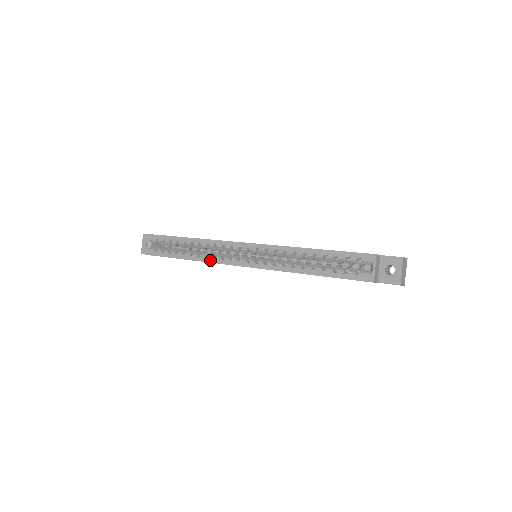
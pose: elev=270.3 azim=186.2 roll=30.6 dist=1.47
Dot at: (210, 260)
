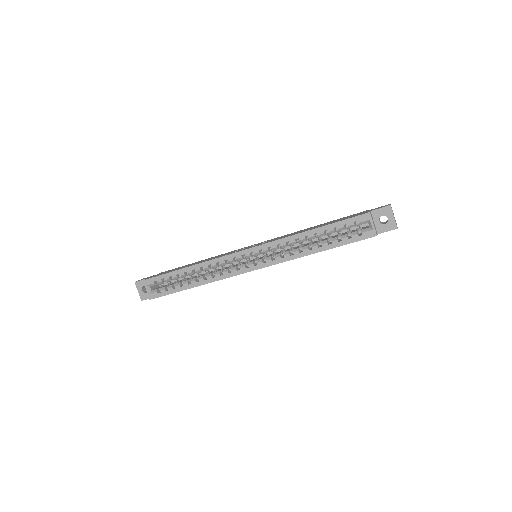
Dot at: (219, 278)
